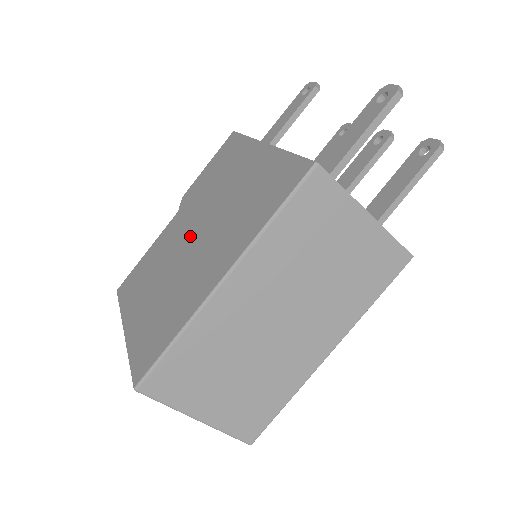
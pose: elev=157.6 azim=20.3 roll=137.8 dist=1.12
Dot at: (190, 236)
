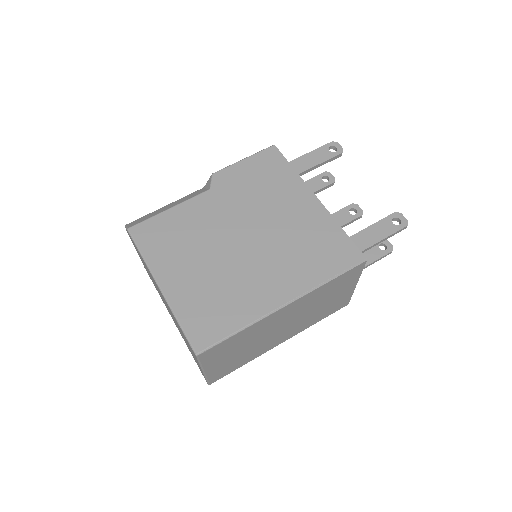
Dot at: (237, 235)
